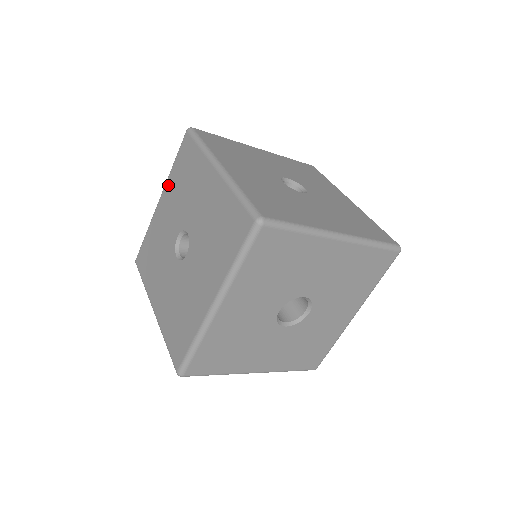
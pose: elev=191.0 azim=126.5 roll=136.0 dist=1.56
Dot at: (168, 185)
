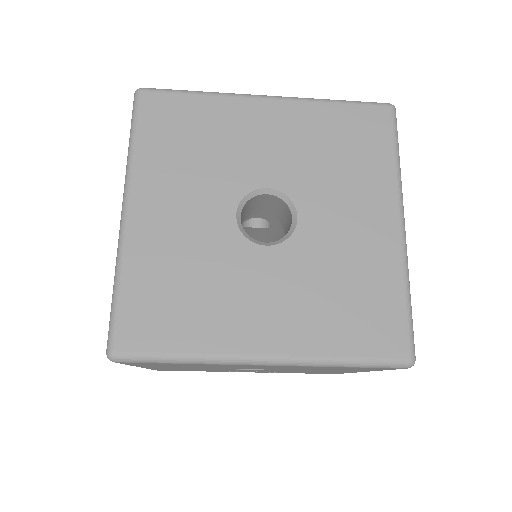
Dot at: occluded
